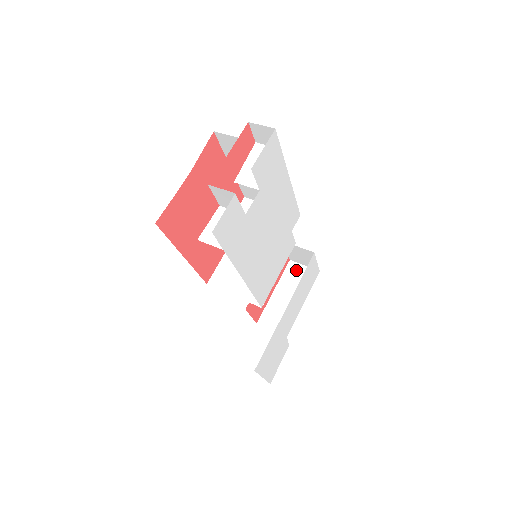
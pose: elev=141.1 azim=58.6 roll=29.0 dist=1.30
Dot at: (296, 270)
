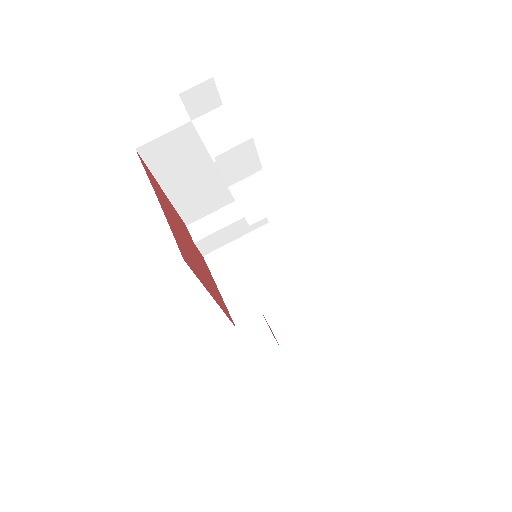
Dot at: occluded
